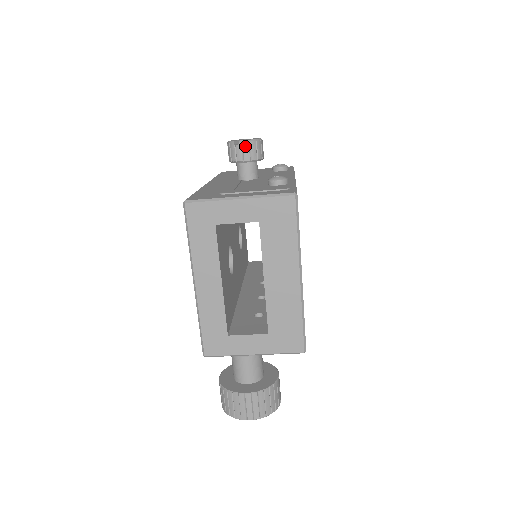
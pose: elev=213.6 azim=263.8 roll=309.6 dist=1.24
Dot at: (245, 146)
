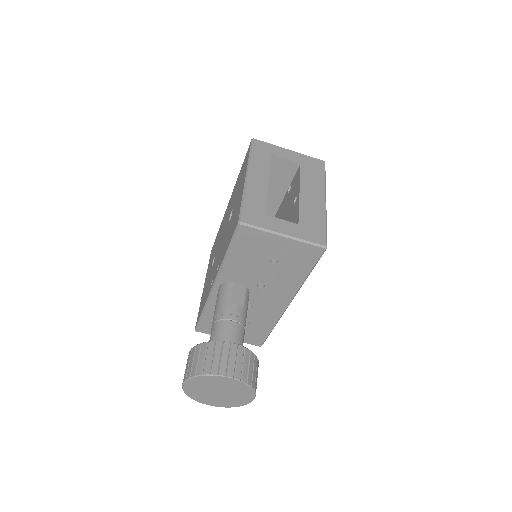
Dot at: occluded
